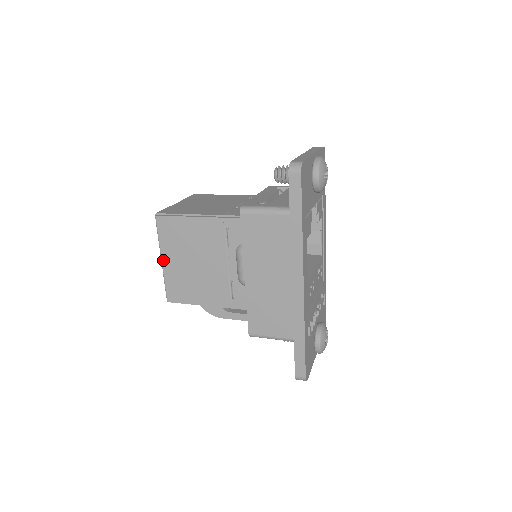
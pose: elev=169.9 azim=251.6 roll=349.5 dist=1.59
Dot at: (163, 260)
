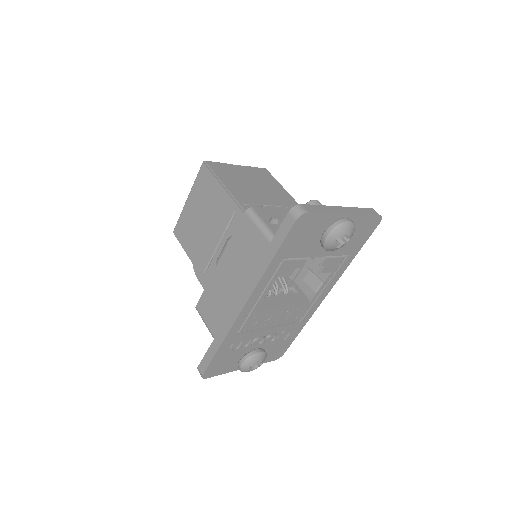
Dot at: (188, 200)
